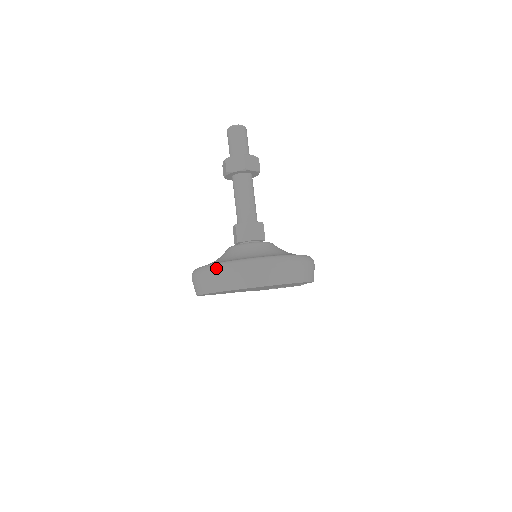
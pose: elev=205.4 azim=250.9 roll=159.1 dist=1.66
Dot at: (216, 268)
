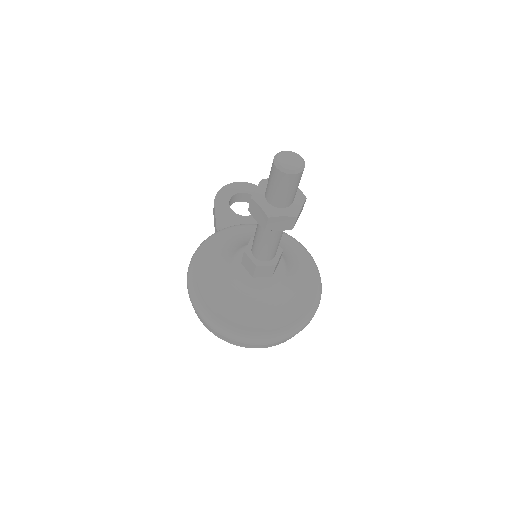
Dot at: (247, 341)
